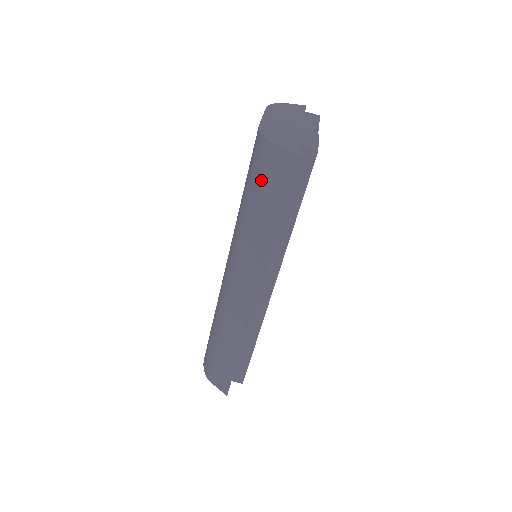
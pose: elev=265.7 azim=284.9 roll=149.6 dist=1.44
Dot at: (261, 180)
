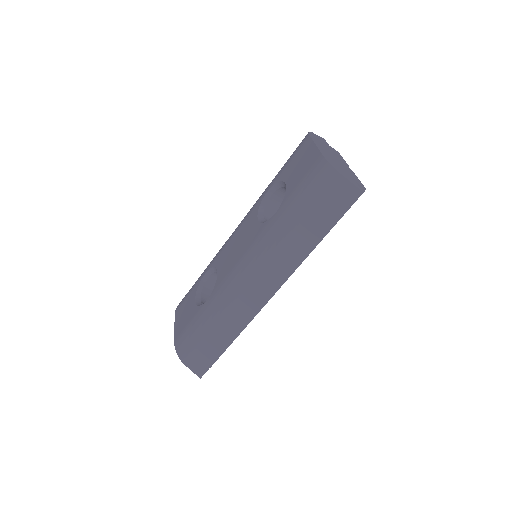
Dot at: (319, 200)
